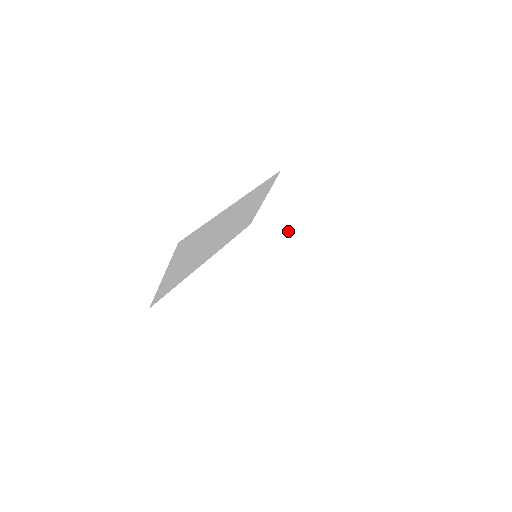
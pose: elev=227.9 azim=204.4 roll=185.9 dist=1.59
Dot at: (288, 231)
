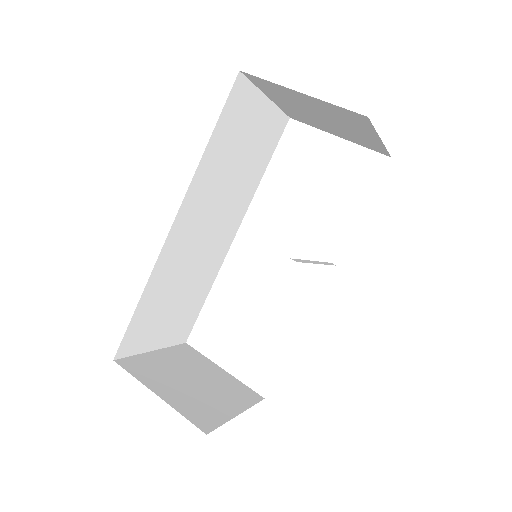
Dot at: (331, 127)
